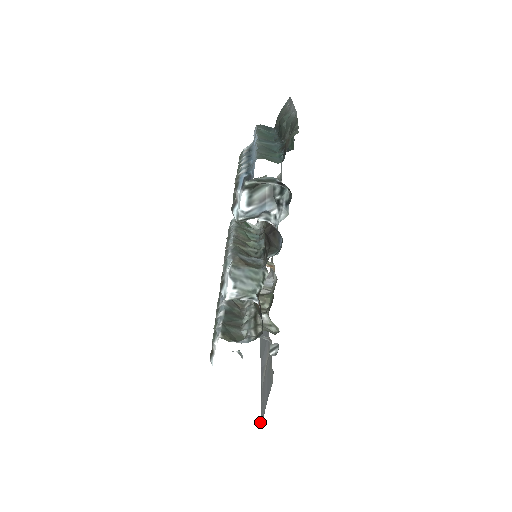
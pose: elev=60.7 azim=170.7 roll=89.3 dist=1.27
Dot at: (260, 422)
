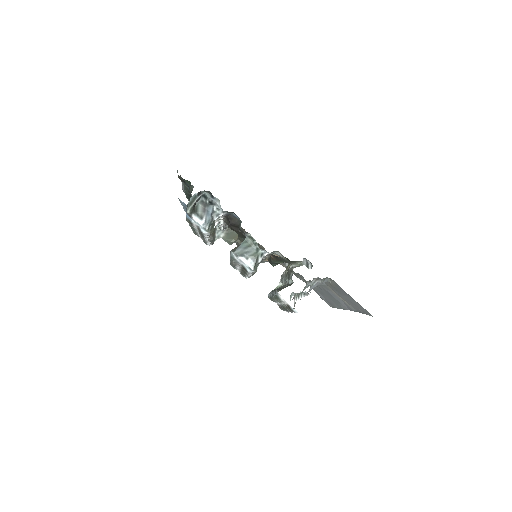
Dot at: occluded
